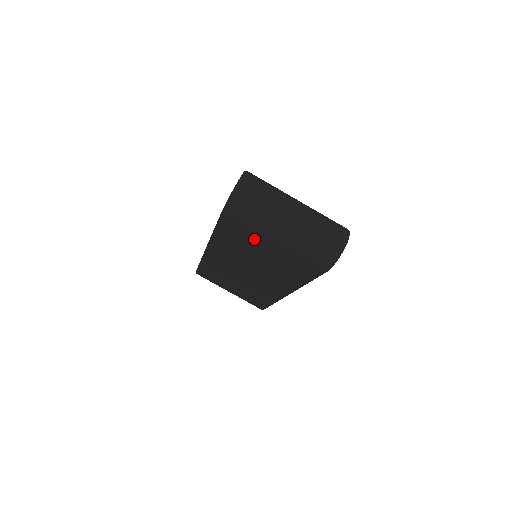
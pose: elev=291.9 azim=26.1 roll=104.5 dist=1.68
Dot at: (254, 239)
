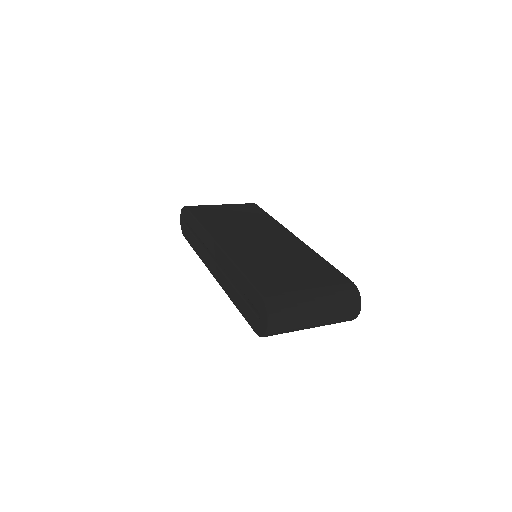
Dot at: occluded
